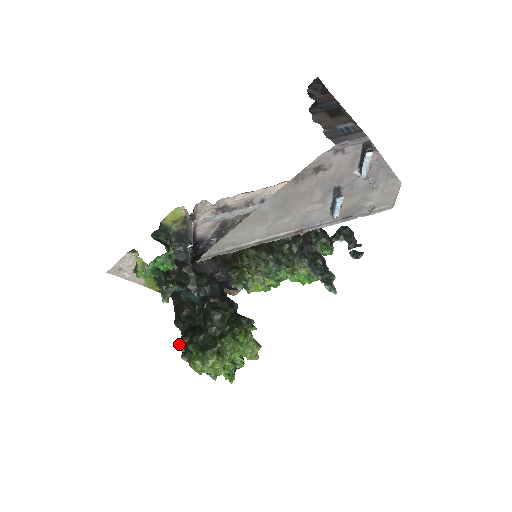
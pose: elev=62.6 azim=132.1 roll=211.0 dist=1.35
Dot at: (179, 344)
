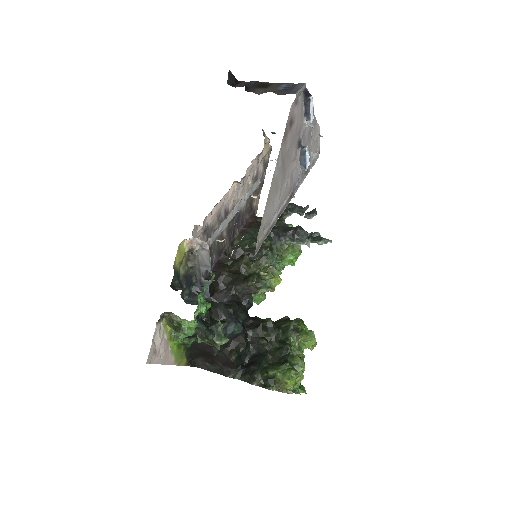
Dot at: (253, 384)
